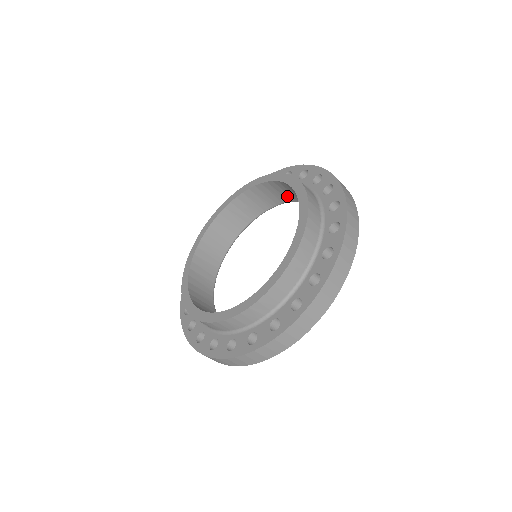
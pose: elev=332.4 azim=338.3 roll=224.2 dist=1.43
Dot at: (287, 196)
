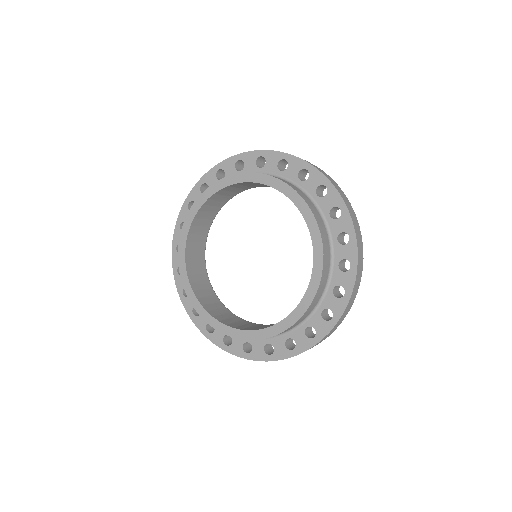
Dot at: occluded
